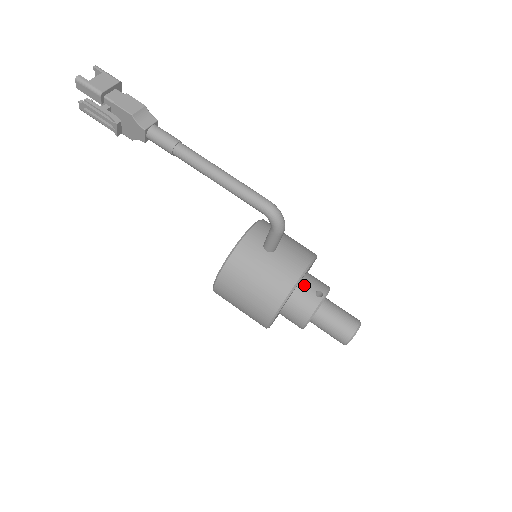
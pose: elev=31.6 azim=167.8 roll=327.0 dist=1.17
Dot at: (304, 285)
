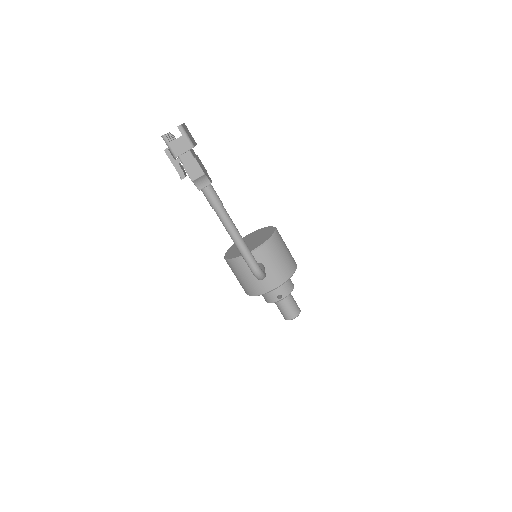
Dot at: occluded
